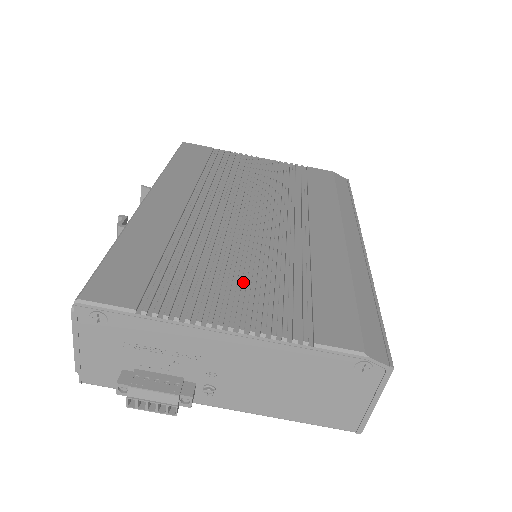
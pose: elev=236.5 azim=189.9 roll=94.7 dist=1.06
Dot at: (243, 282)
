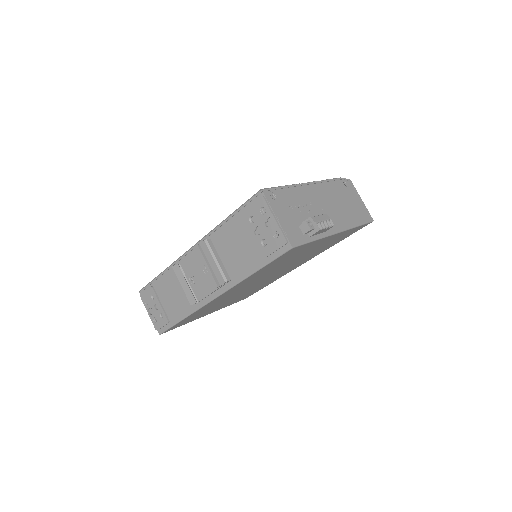
Dot at: occluded
